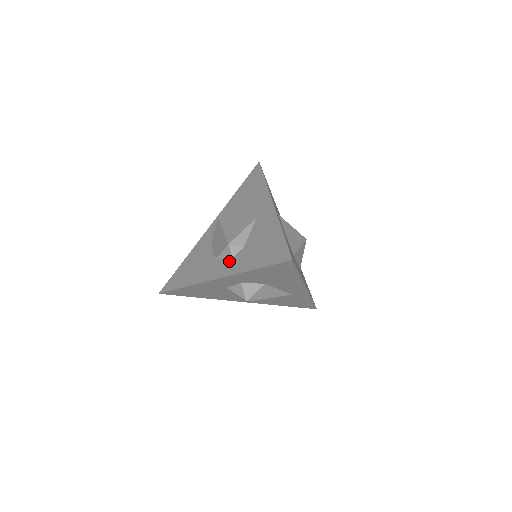
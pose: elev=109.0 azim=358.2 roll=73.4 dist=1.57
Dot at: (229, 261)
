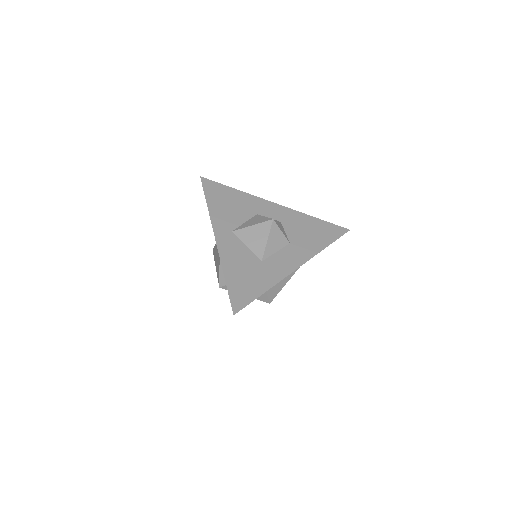
Dot at: occluded
